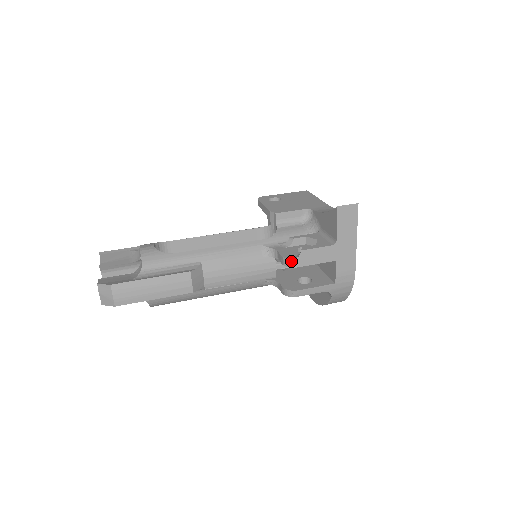
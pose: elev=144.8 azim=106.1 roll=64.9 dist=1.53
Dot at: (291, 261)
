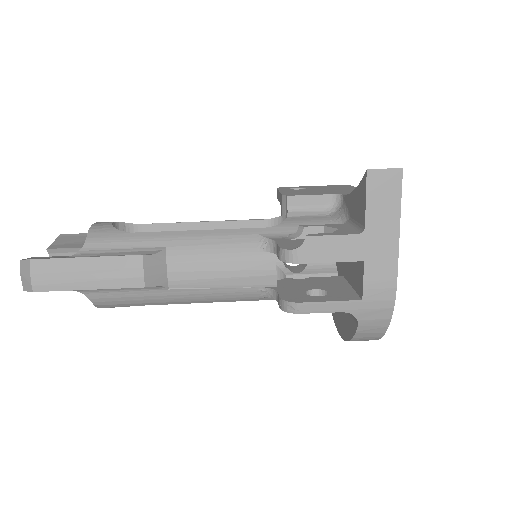
Dot at: (289, 252)
